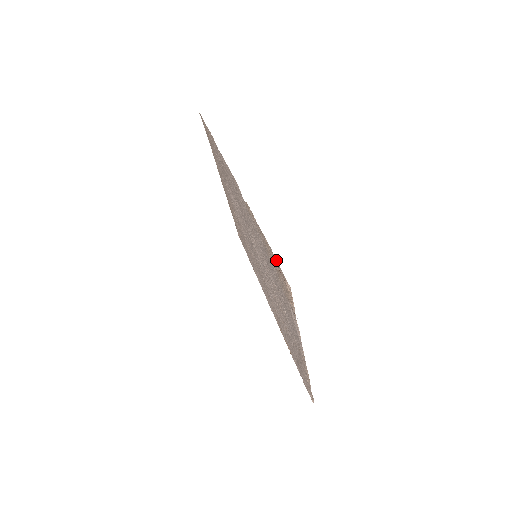
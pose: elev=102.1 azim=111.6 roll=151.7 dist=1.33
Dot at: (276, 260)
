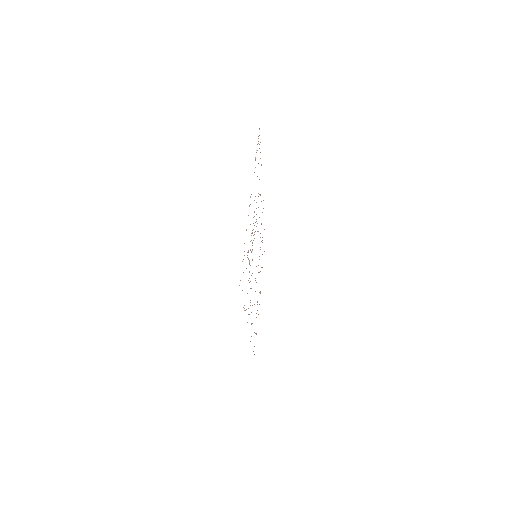
Dot at: (260, 142)
